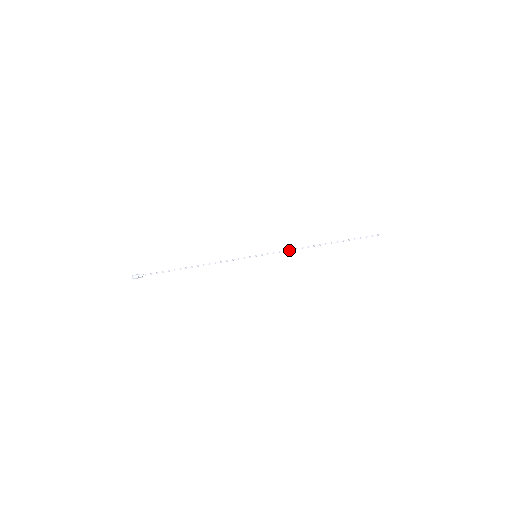
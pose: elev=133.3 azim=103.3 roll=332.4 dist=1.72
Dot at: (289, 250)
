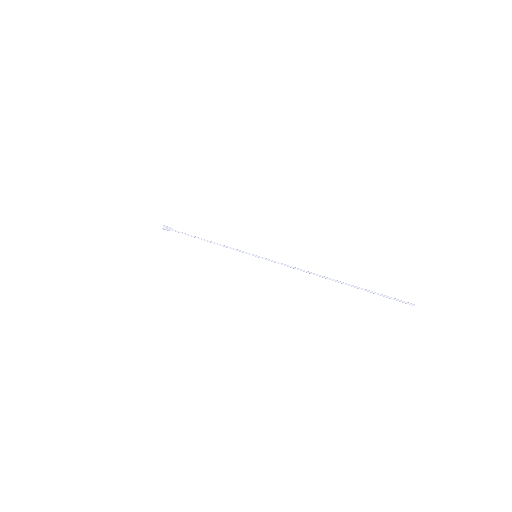
Dot at: (289, 266)
